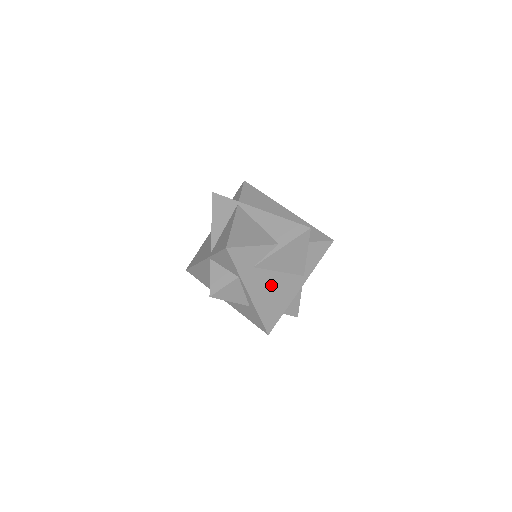
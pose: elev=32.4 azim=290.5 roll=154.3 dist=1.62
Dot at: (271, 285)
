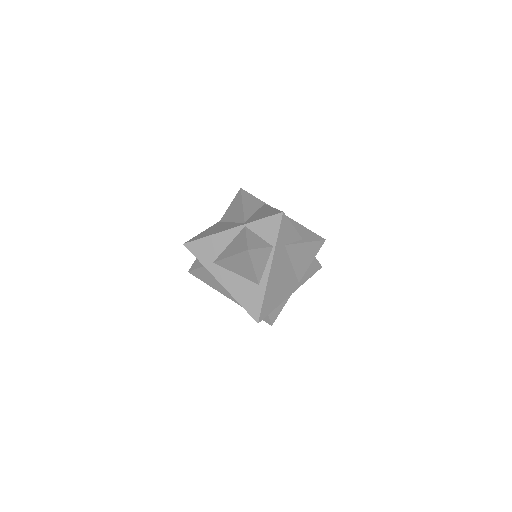
Dot at: (283, 273)
